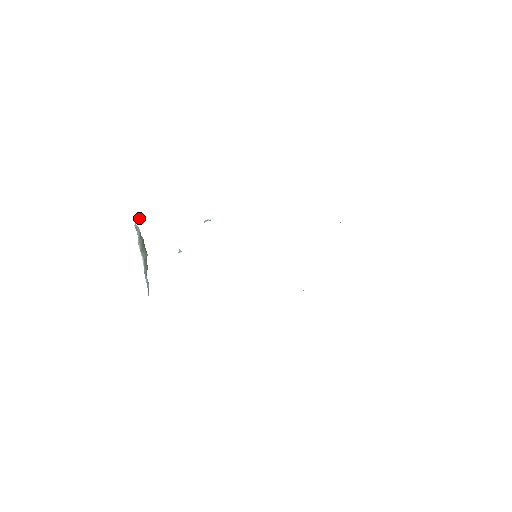
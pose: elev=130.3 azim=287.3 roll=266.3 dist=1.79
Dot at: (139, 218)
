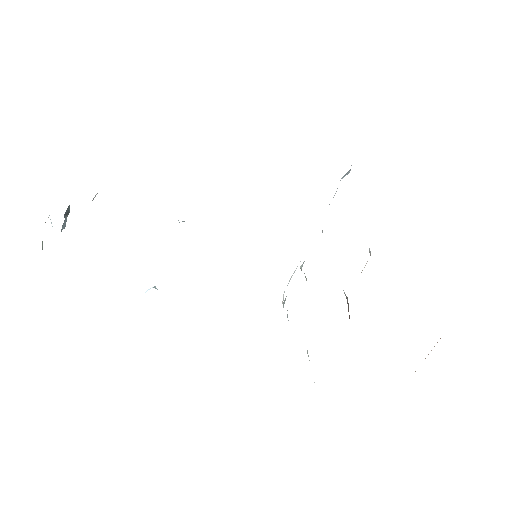
Dot at: occluded
